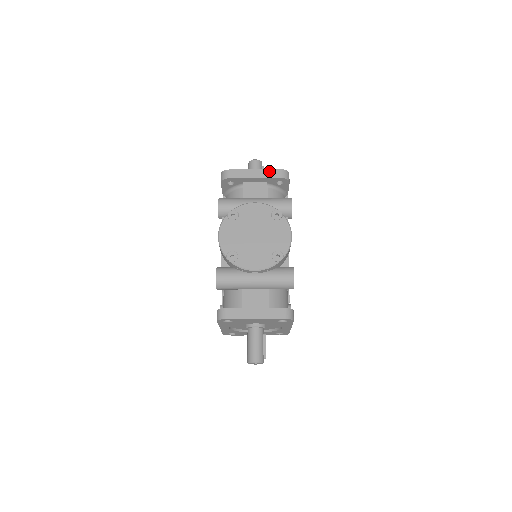
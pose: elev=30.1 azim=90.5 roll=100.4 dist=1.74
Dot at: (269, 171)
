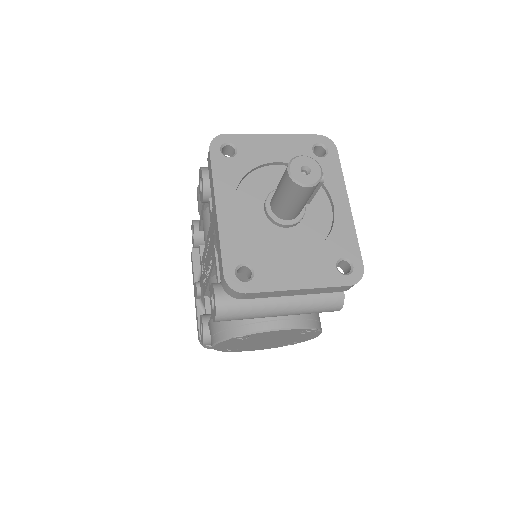
Dot at: (326, 289)
